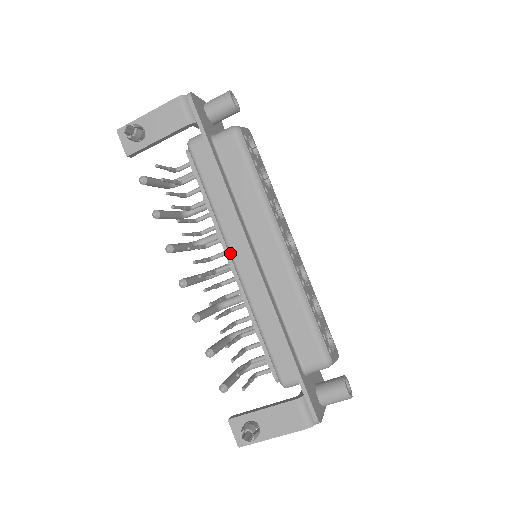
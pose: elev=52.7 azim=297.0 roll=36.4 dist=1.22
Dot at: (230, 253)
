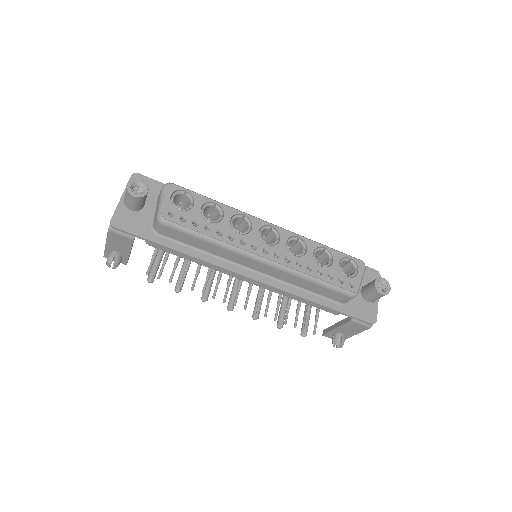
Dot at: occluded
